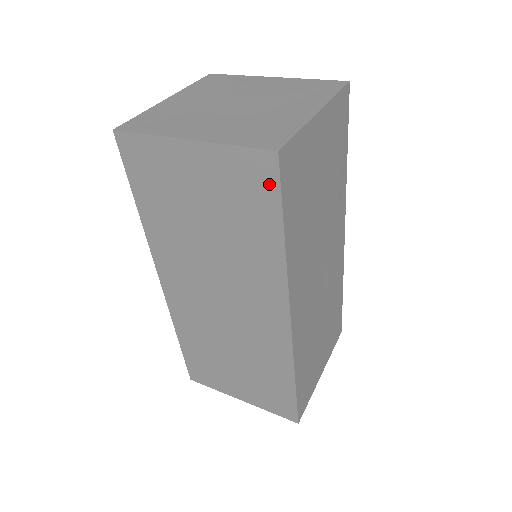
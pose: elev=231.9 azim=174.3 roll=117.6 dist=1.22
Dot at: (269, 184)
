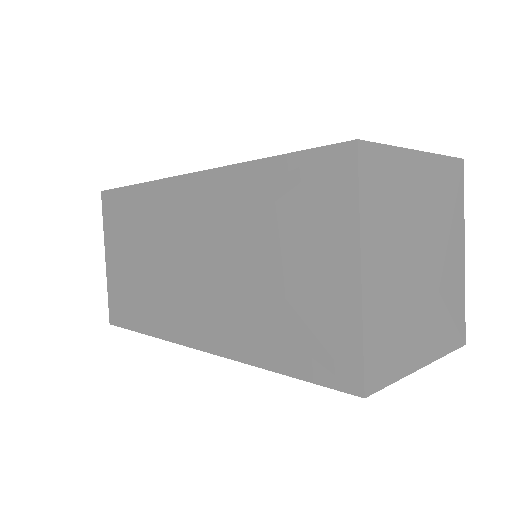
Dot at: (328, 373)
